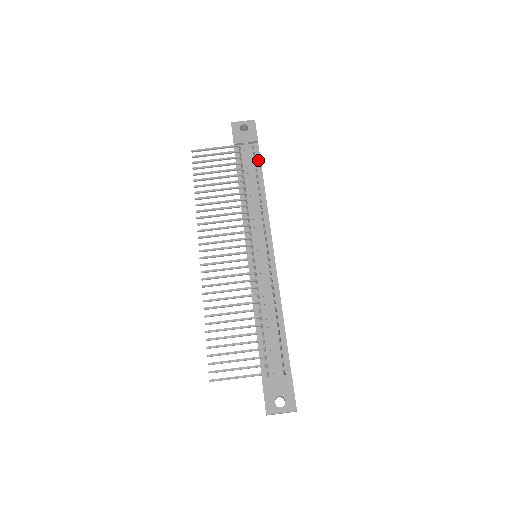
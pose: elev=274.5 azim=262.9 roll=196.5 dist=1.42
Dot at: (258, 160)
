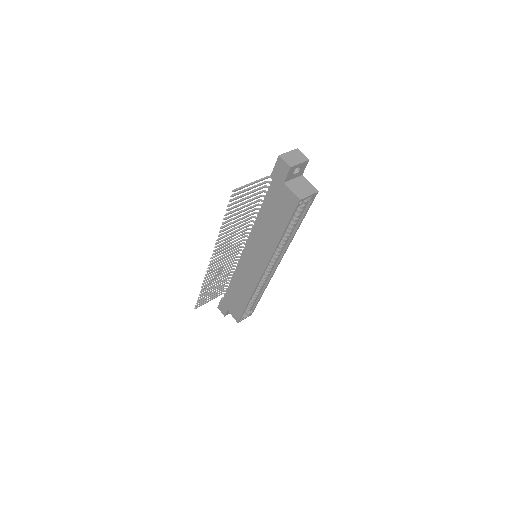
Dot at: occluded
